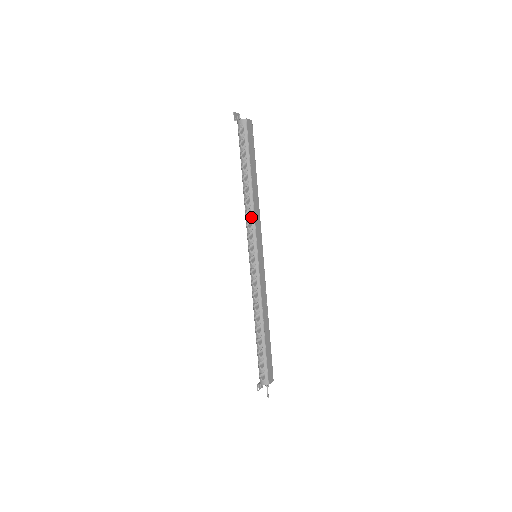
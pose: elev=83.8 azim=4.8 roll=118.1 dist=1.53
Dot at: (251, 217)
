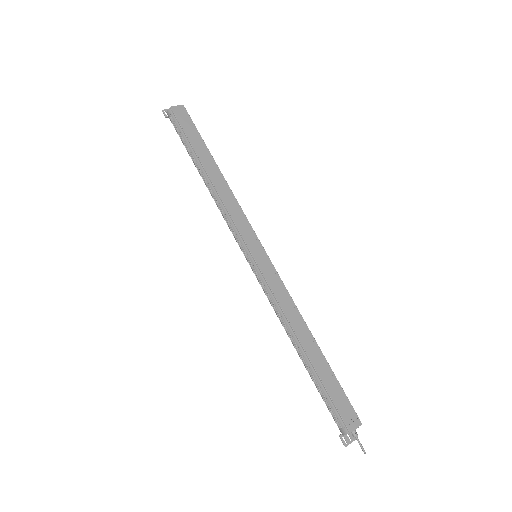
Dot at: (223, 211)
